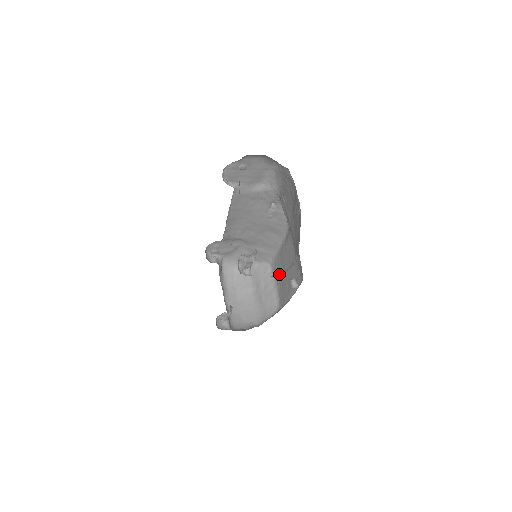
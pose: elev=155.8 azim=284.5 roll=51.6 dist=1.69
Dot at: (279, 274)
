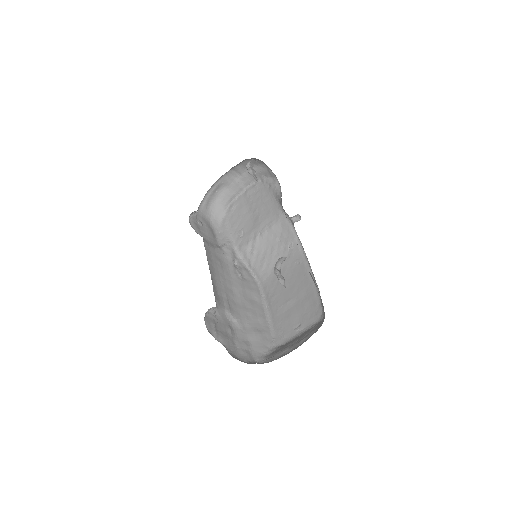
Dot at: occluded
